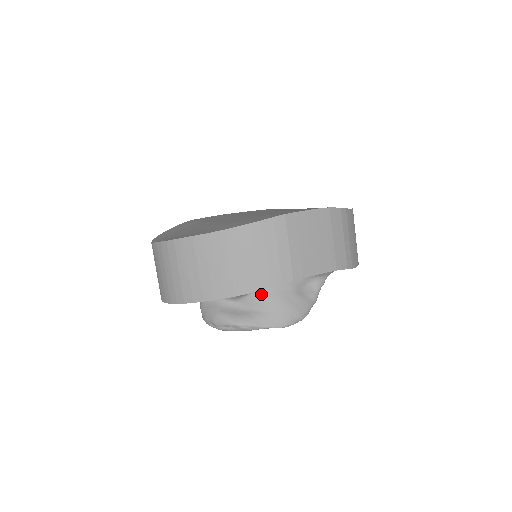
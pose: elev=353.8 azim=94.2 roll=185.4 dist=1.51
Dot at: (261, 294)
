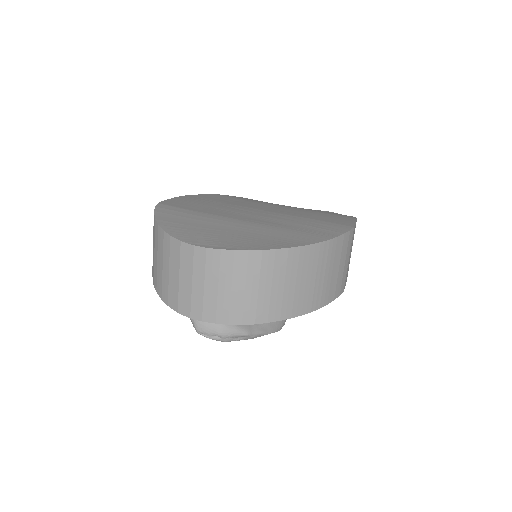
Dot at: occluded
